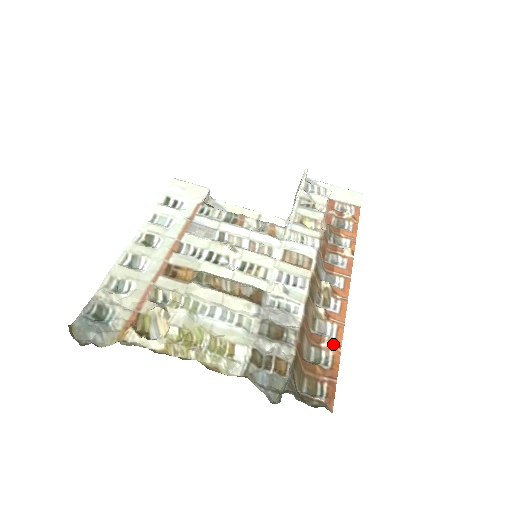
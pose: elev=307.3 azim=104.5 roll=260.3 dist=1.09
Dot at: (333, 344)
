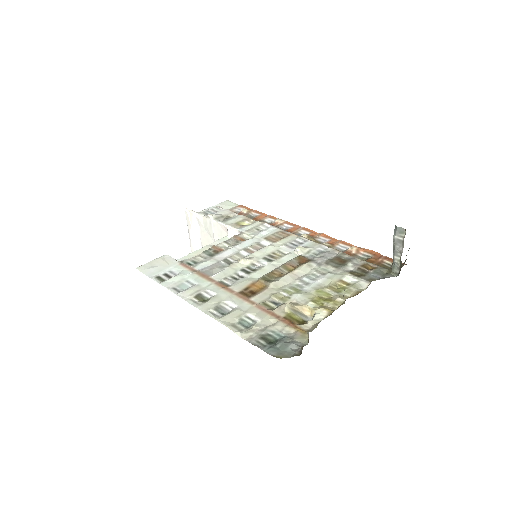
Dot at: (356, 248)
